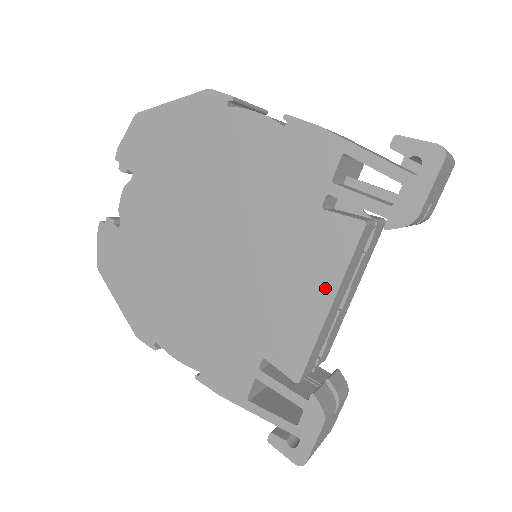
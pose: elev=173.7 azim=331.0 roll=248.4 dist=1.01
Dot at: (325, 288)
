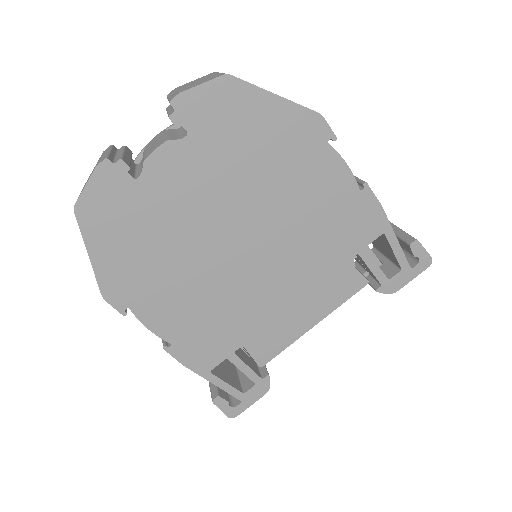
Dot at: (319, 313)
